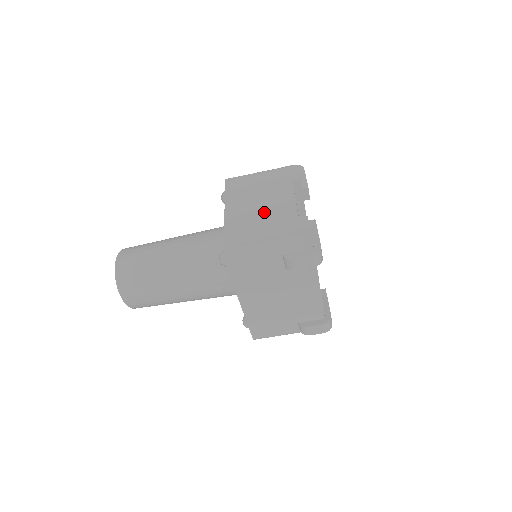
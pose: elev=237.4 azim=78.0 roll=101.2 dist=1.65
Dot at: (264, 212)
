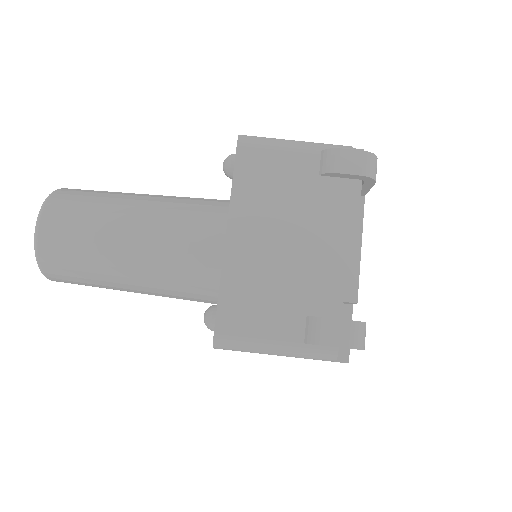
Dot at: occluded
